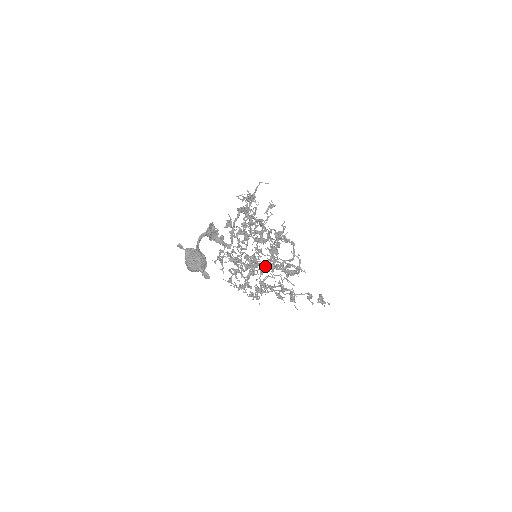
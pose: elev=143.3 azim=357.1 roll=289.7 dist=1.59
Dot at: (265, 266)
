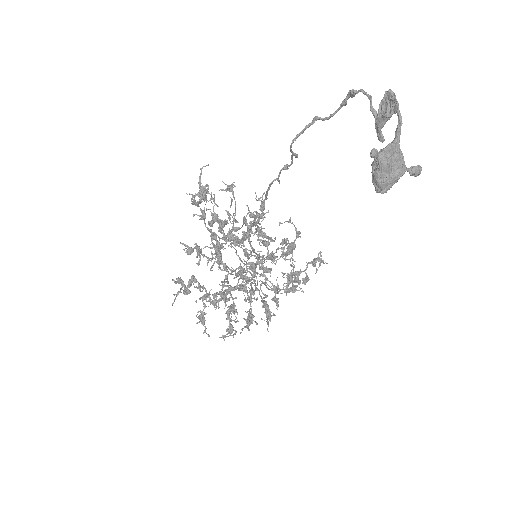
Dot at: (263, 266)
